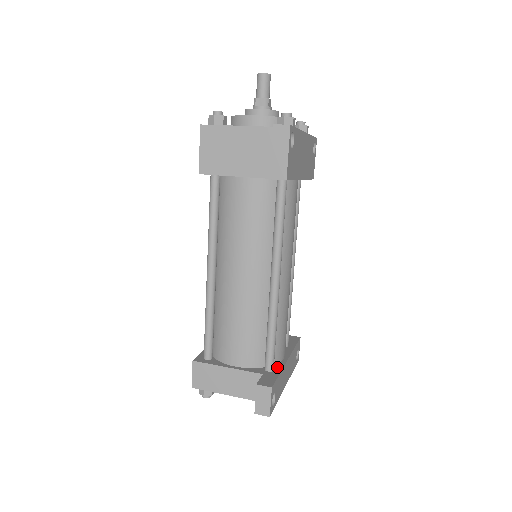
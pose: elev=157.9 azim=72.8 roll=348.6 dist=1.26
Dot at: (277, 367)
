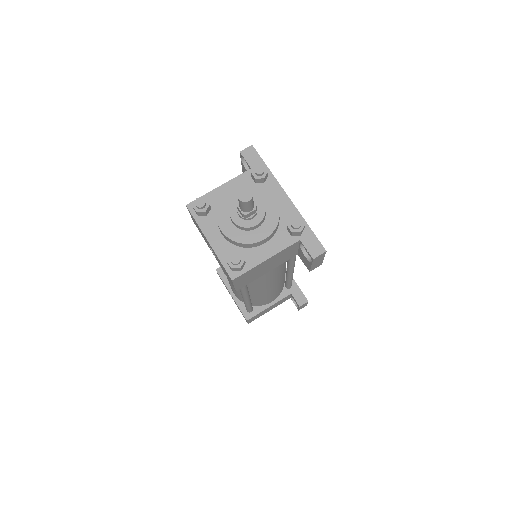
Dot at: occluded
